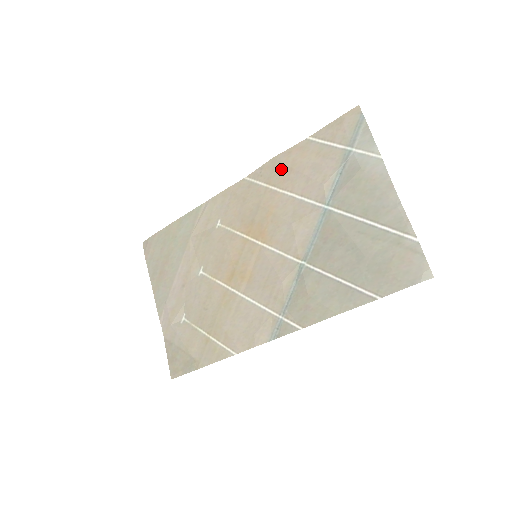
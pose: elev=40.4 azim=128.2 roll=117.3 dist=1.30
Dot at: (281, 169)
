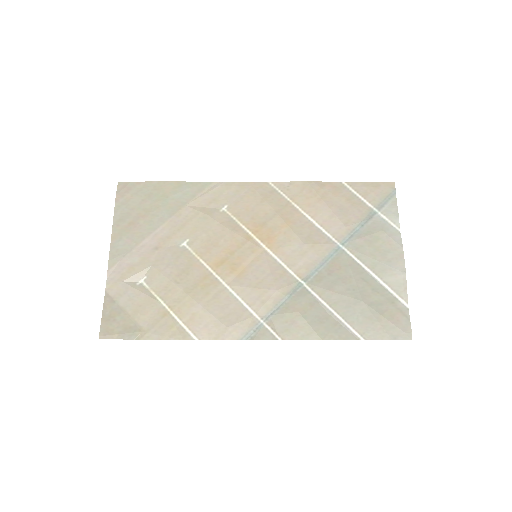
Dot at: (310, 194)
